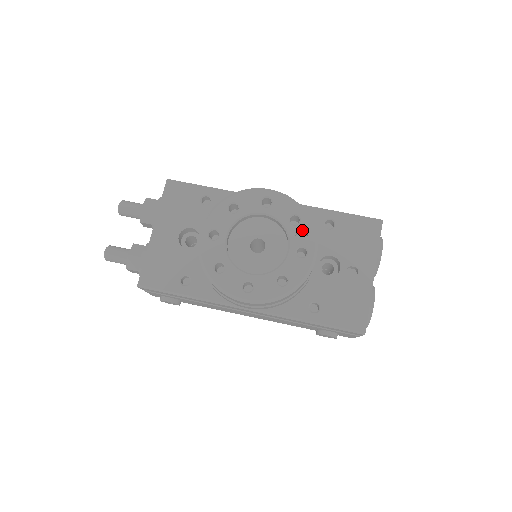
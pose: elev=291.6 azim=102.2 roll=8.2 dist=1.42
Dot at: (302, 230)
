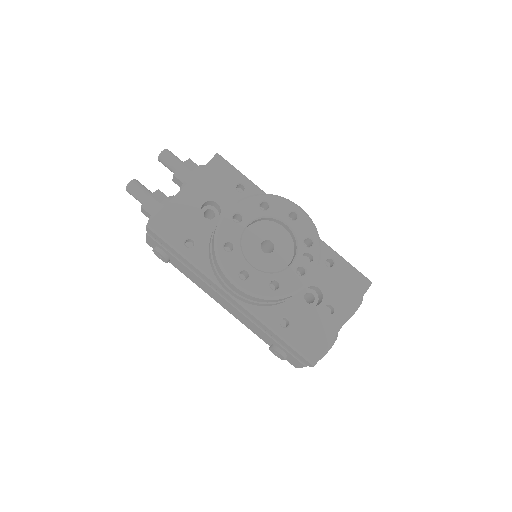
Dot at: (310, 253)
